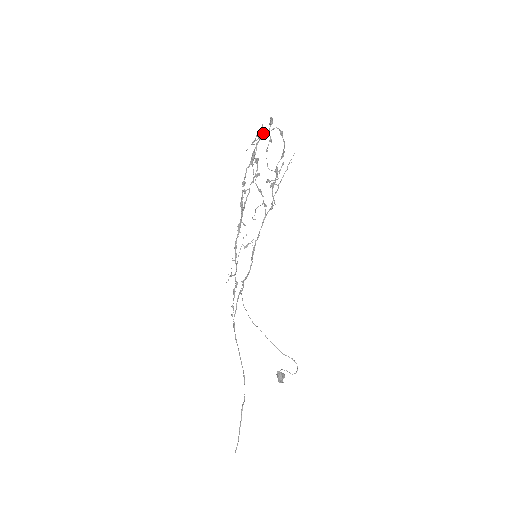
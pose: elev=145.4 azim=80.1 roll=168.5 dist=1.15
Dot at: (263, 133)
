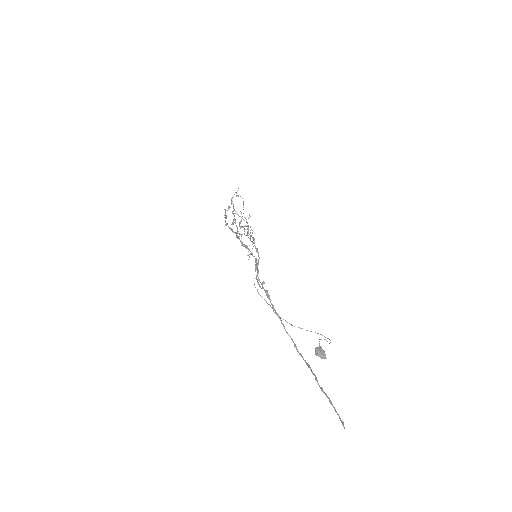
Dot at: (228, 207)
